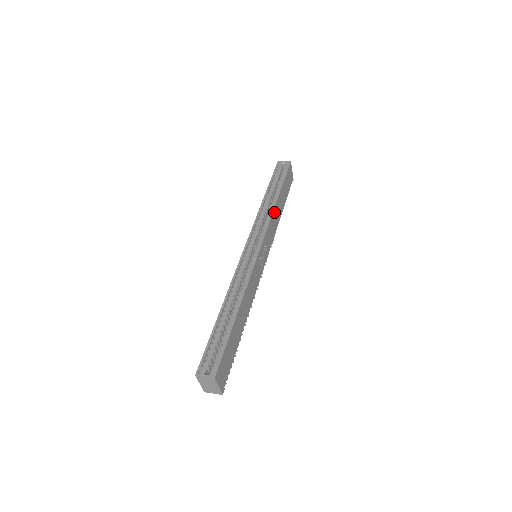
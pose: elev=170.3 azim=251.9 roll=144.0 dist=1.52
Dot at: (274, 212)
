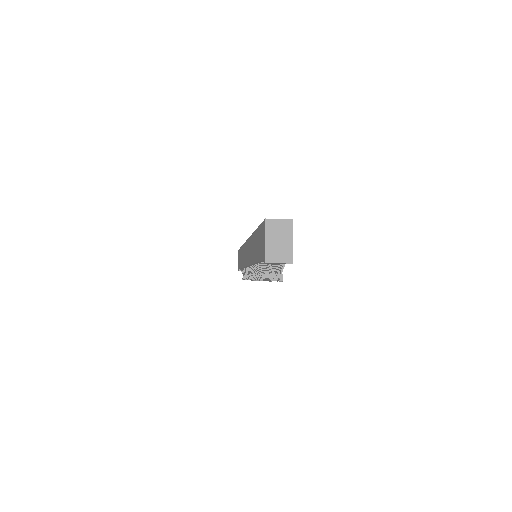
Dot at: occluded
